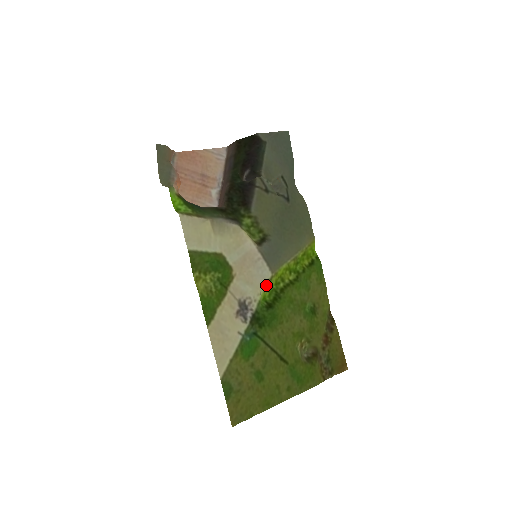
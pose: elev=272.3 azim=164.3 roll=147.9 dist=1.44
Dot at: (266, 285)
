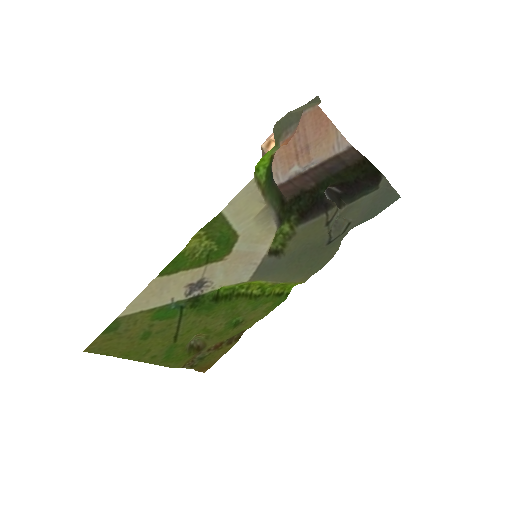
Dot at: (234, 284)
